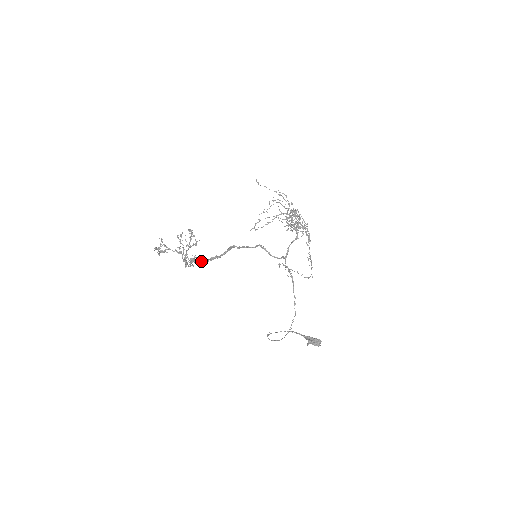
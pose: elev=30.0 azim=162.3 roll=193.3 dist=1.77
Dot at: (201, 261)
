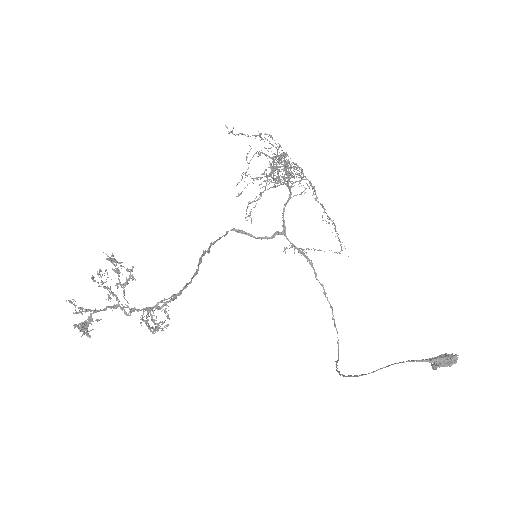
Dot at: (163, 304)
